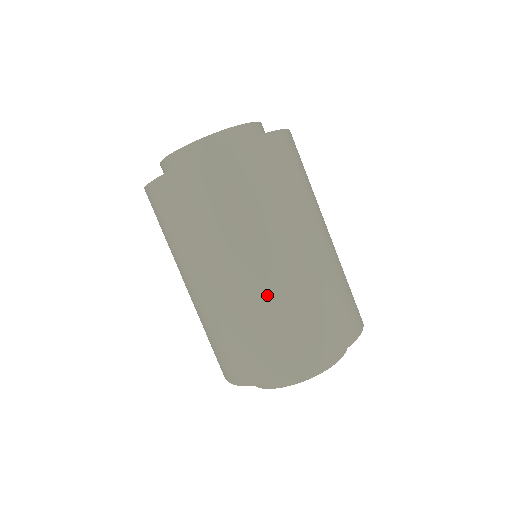
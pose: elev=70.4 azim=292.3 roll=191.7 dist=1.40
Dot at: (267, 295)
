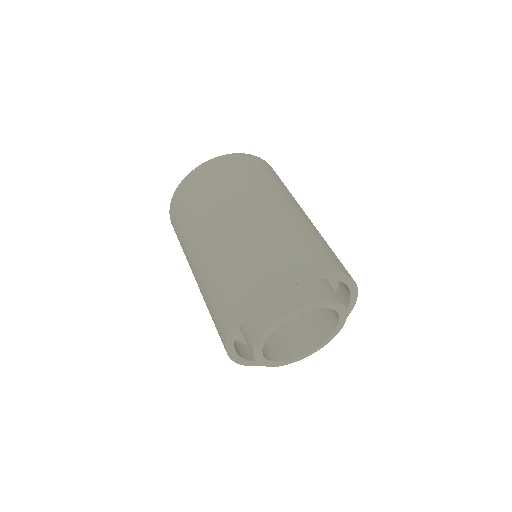
Dot at: (219, 253)
